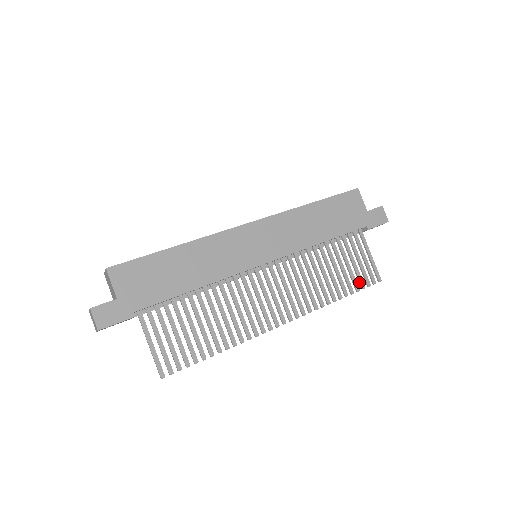
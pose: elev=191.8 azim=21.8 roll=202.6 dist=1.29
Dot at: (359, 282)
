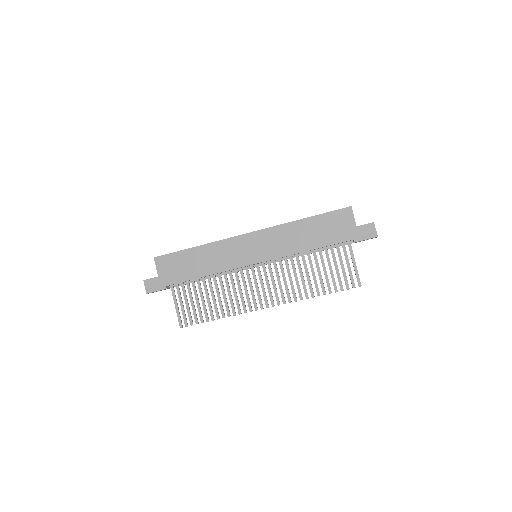
Dot at: (339, 285)
